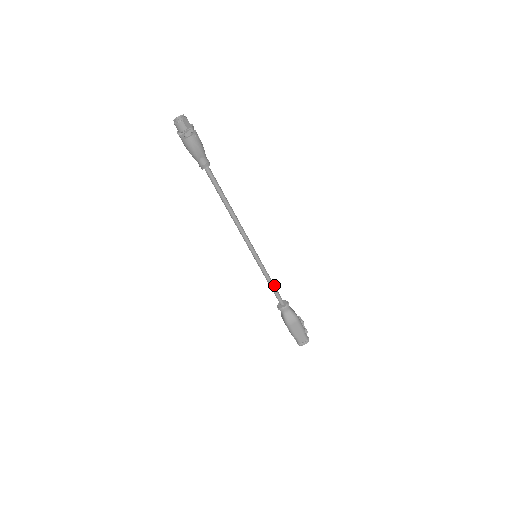
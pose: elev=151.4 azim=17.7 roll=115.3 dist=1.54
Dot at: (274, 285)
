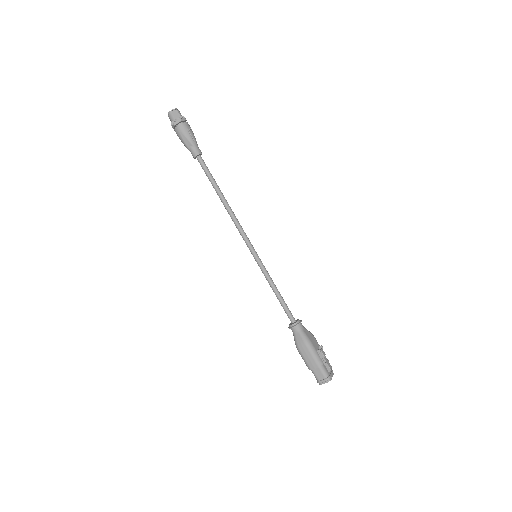
Dot at: (280, 295)
